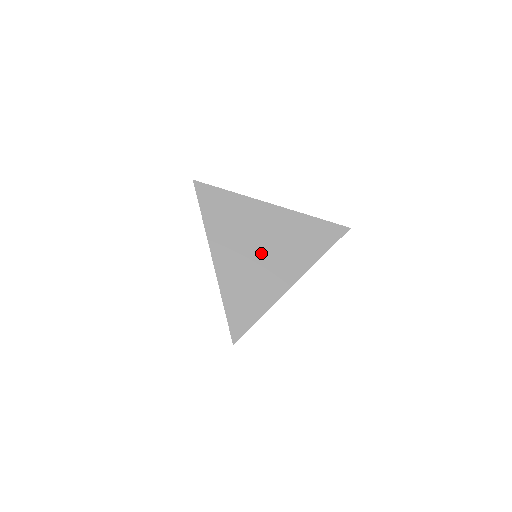
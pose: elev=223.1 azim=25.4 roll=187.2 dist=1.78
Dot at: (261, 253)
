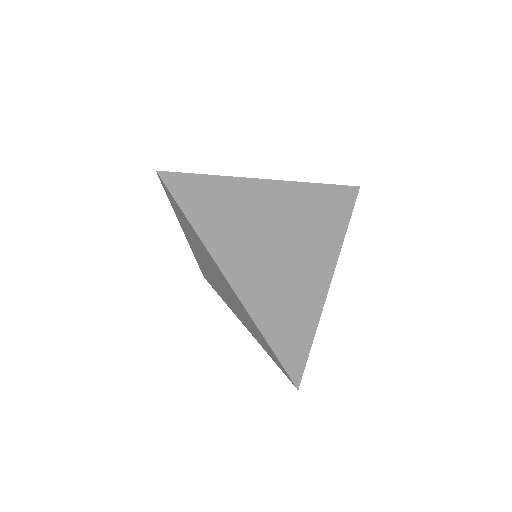
Dot at: (283, 252)
